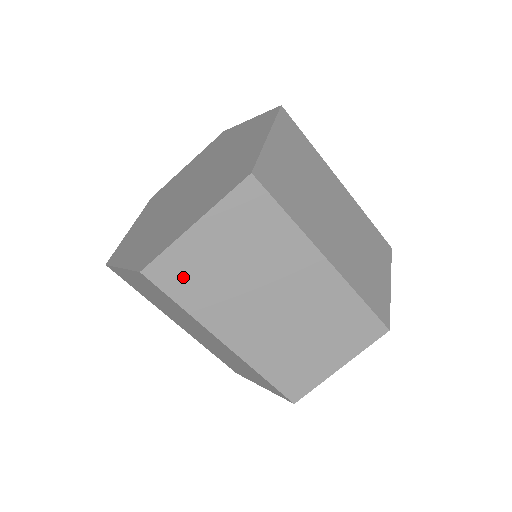
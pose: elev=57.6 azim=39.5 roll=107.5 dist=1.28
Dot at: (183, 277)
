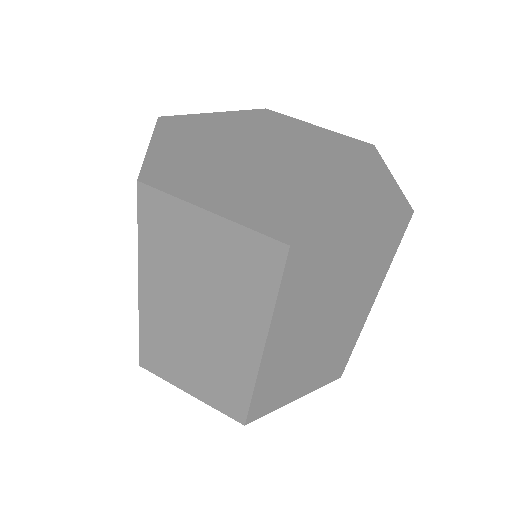
Dot at: (161, 224)
